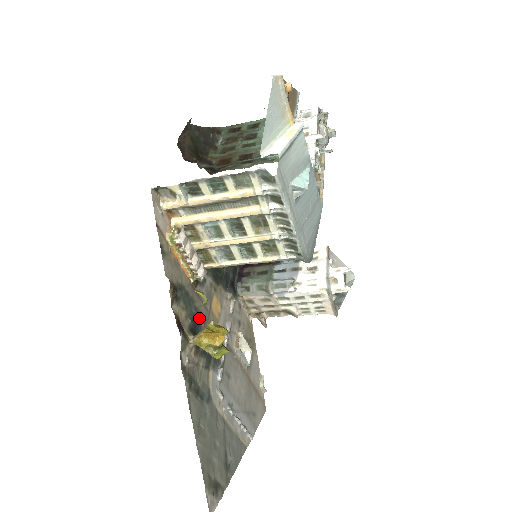
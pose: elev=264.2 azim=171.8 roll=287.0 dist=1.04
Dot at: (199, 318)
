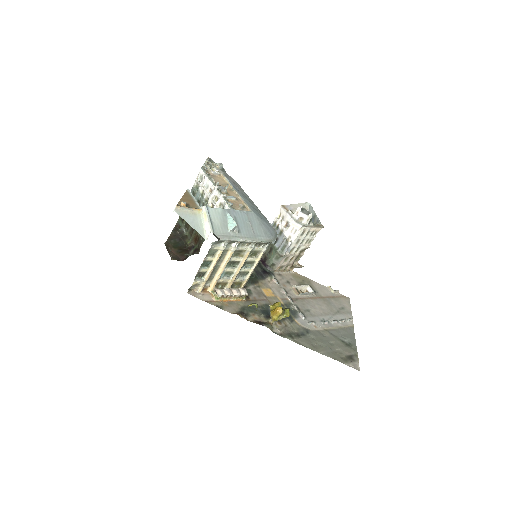
Dot at: (265, 308)
